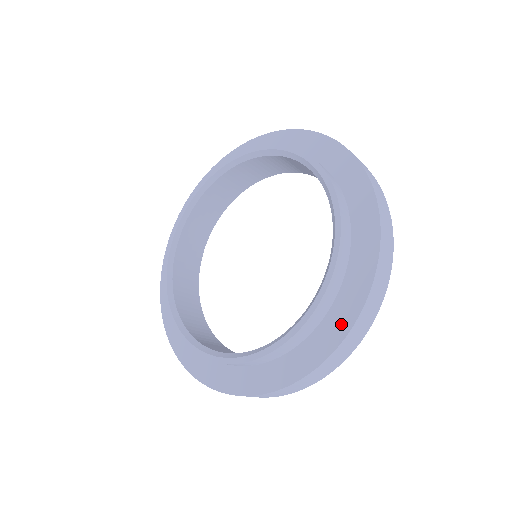
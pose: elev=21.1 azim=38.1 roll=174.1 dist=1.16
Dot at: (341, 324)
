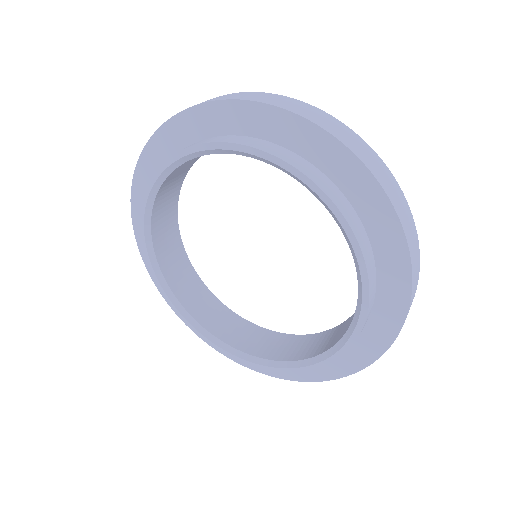
Dot at: occluded
